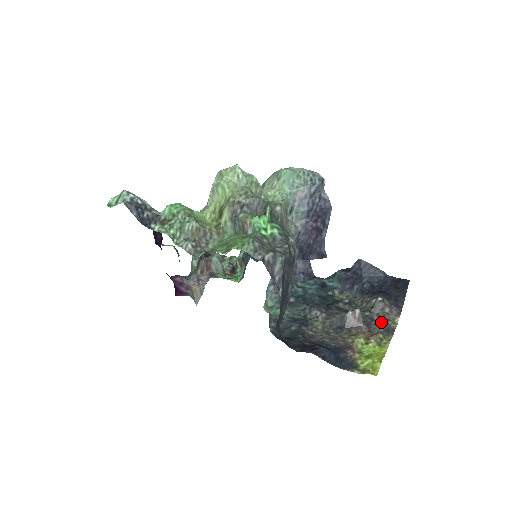
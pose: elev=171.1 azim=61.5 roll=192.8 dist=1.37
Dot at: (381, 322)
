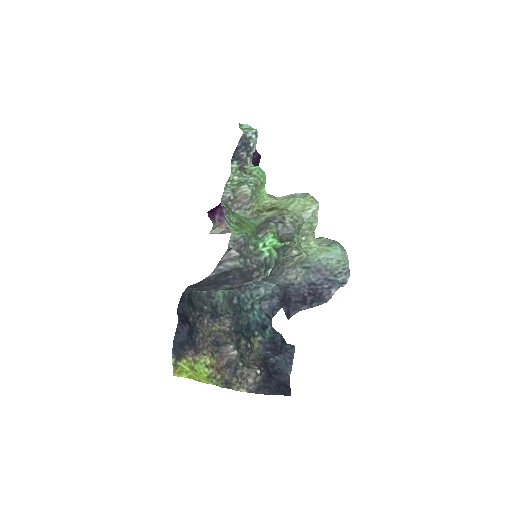
Dot at: (235, 376)
